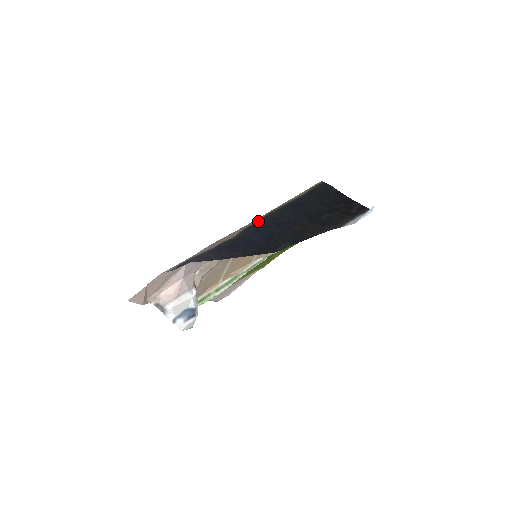
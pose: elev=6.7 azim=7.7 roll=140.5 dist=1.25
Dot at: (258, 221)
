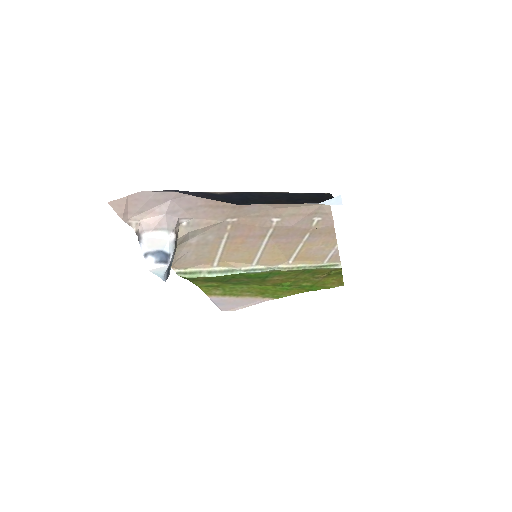
Dot at: (249, 192)
